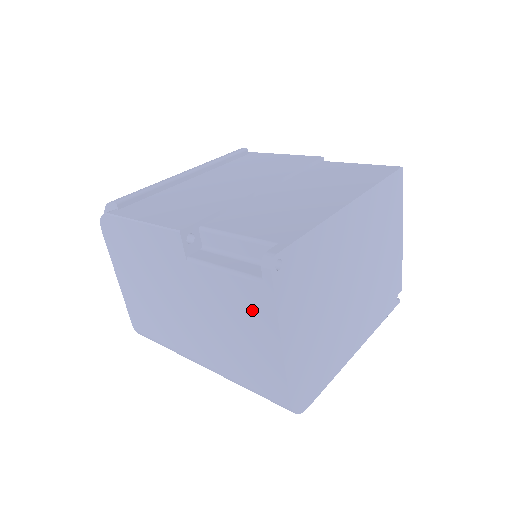
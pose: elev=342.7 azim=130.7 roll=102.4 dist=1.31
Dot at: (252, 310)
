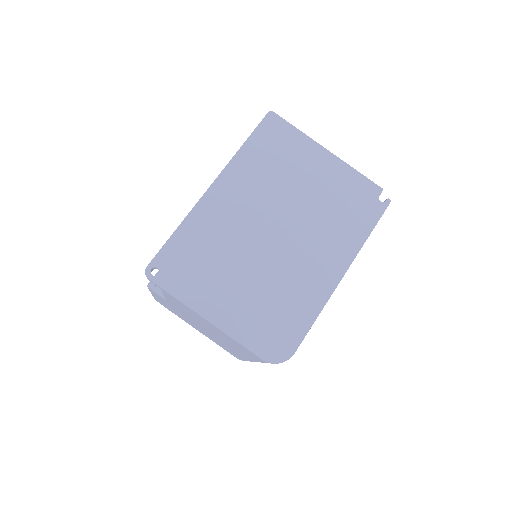
Dot at: (186, 308)
